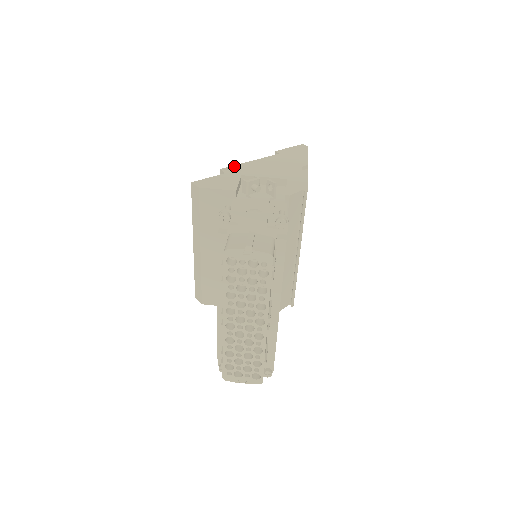
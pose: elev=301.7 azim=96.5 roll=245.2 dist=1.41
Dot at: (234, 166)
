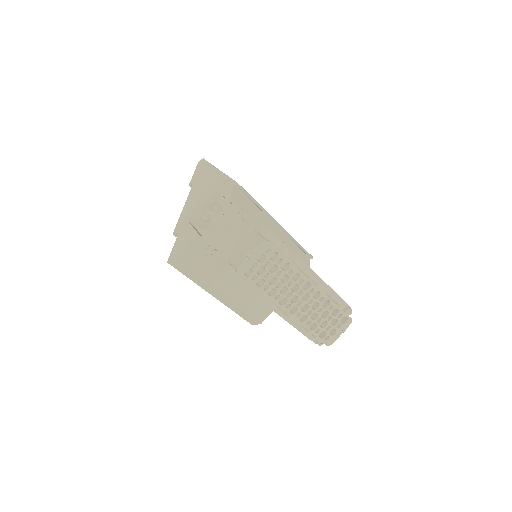
Dot at: (178, 223)
